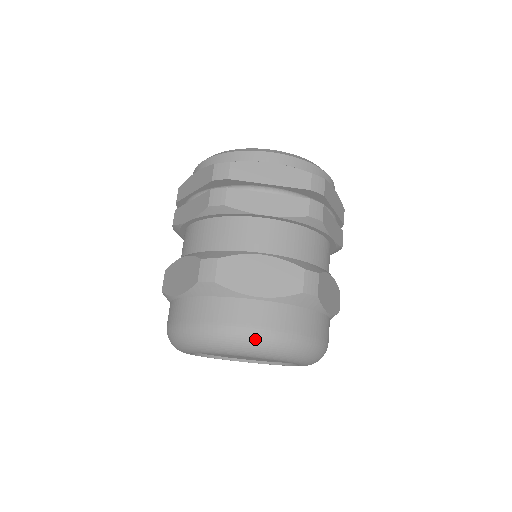
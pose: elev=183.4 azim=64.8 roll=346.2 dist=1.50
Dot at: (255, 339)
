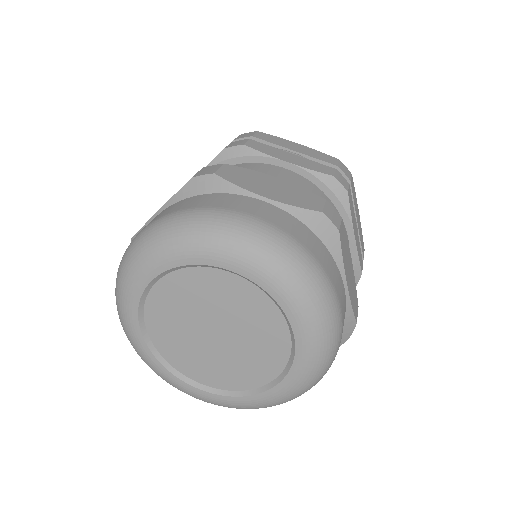
Dot at: (137, 240)
